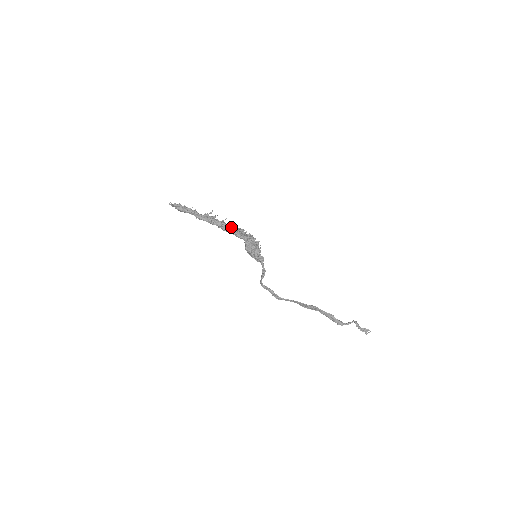
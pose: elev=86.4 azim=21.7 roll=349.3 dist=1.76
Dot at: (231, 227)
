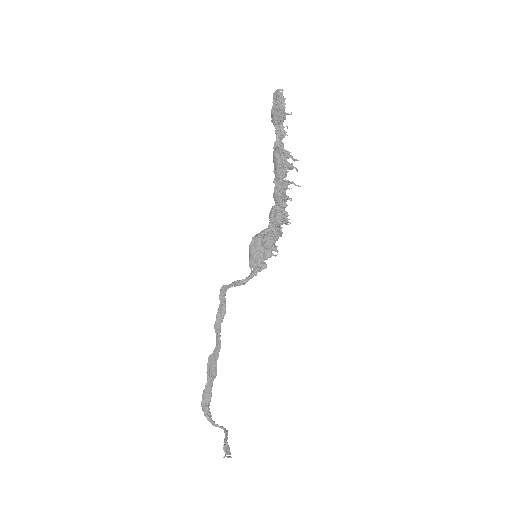
Dot at: (286, 199)
